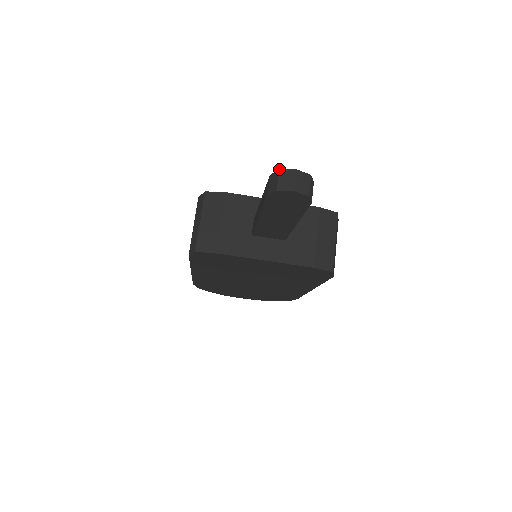
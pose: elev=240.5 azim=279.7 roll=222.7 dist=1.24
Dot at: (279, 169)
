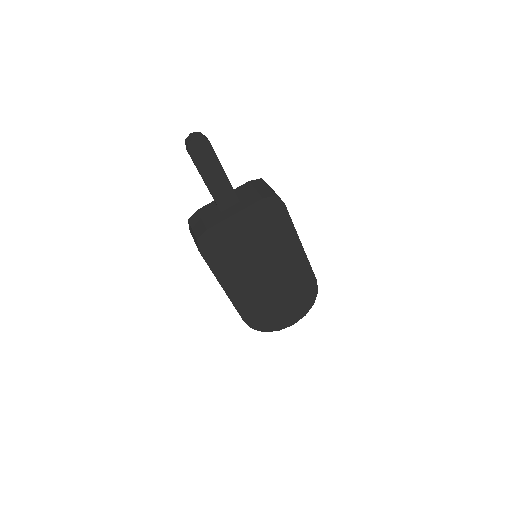
Dot at: (185, 140)
